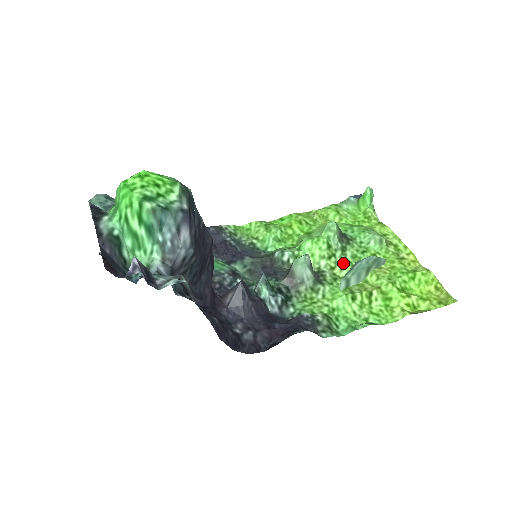
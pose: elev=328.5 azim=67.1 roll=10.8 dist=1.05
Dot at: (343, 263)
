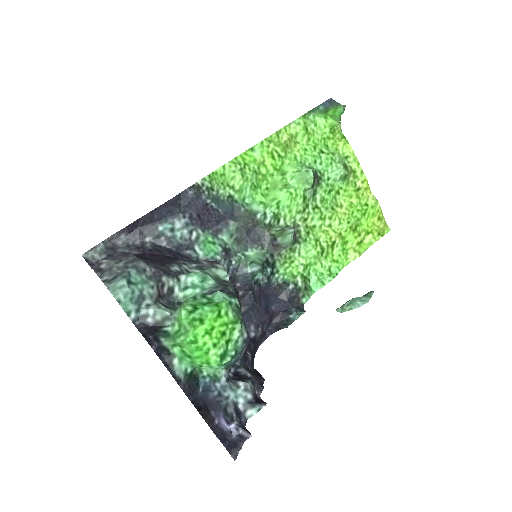
Dot at: (314, 212)
